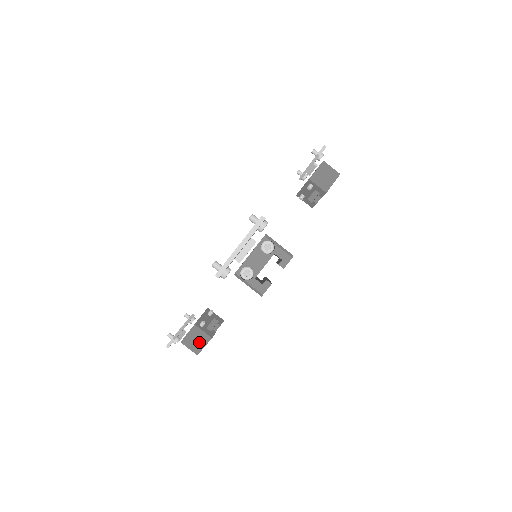
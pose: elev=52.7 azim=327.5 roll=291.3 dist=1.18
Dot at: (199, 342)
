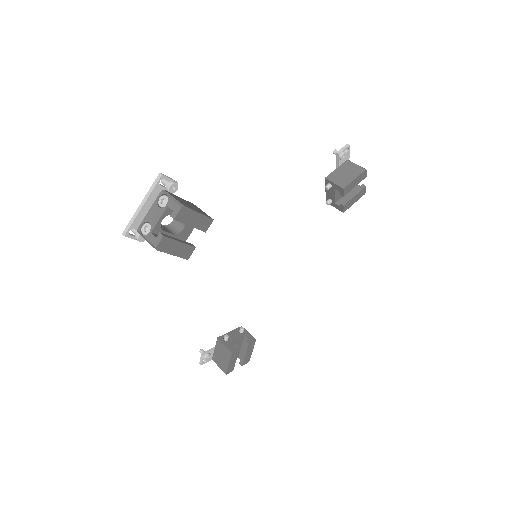
Dot at: (224, 358)
